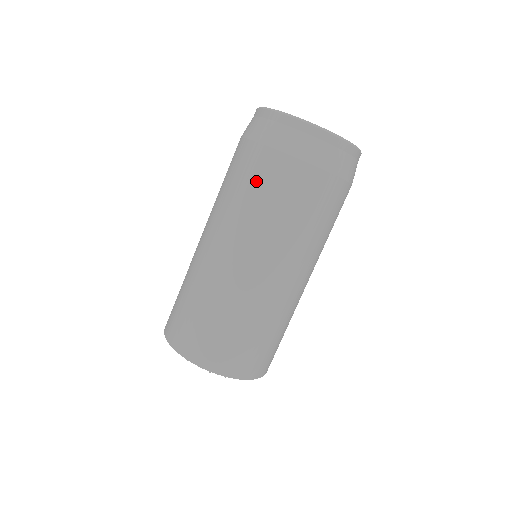
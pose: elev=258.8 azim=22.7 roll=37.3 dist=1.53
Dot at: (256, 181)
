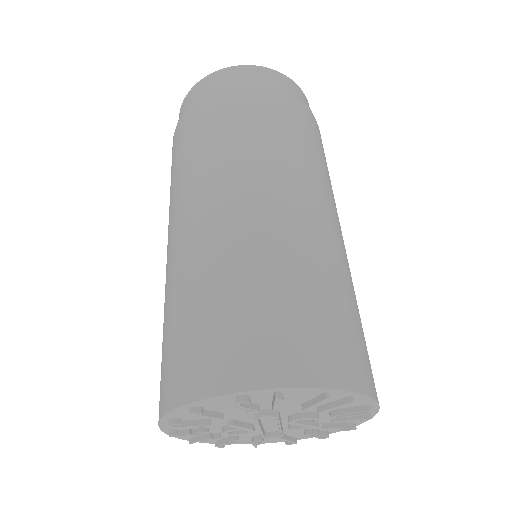
Dot at: (246, 115)
